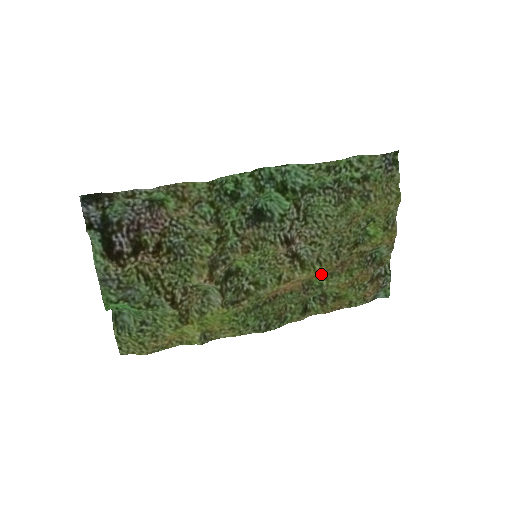
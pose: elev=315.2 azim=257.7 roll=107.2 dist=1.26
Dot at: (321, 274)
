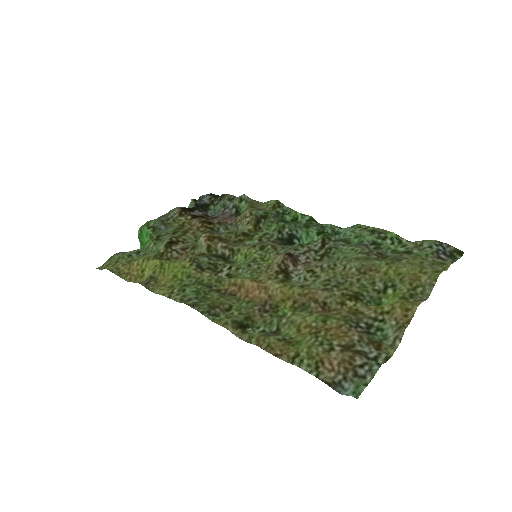
Dot at: (293, 300)
